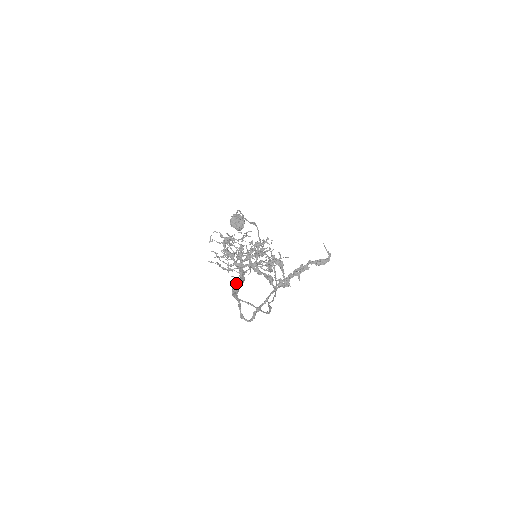
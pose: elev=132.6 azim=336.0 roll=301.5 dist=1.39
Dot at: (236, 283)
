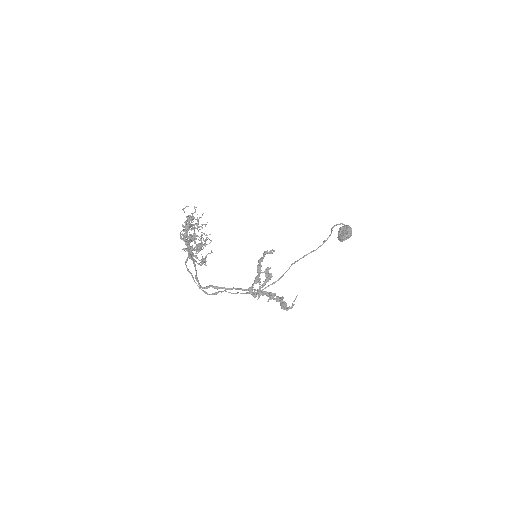
Dot at: occluded
